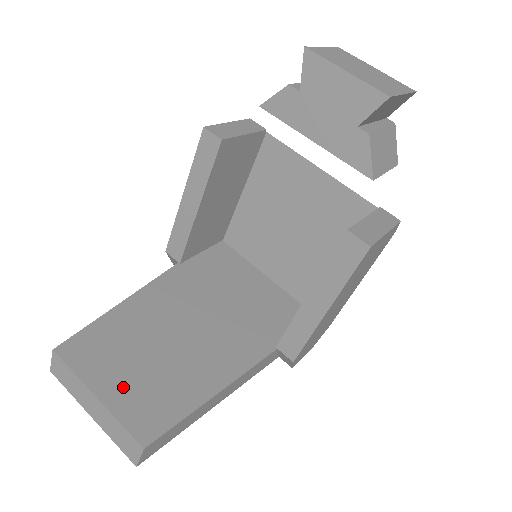
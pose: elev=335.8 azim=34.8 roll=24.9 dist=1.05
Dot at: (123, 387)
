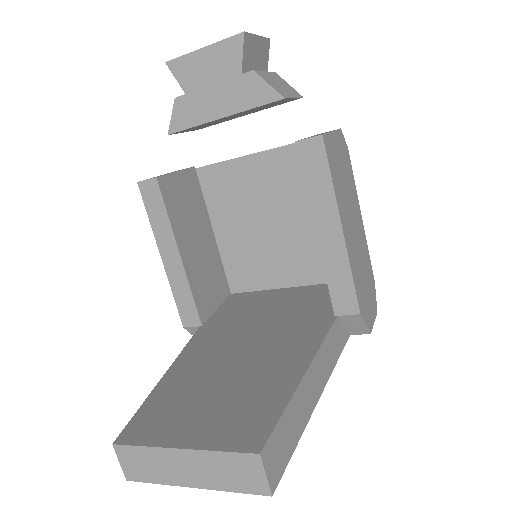
Dot at: (204, 426)
